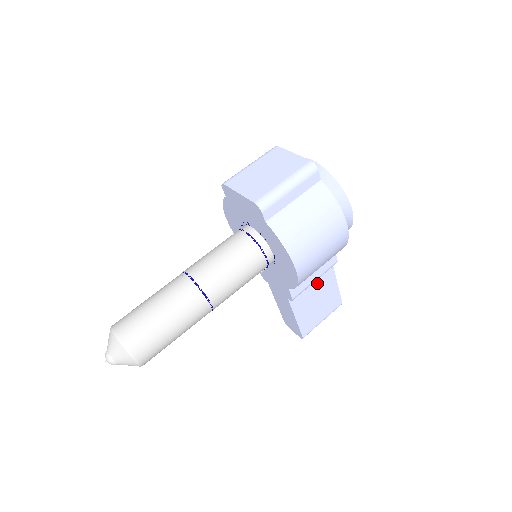
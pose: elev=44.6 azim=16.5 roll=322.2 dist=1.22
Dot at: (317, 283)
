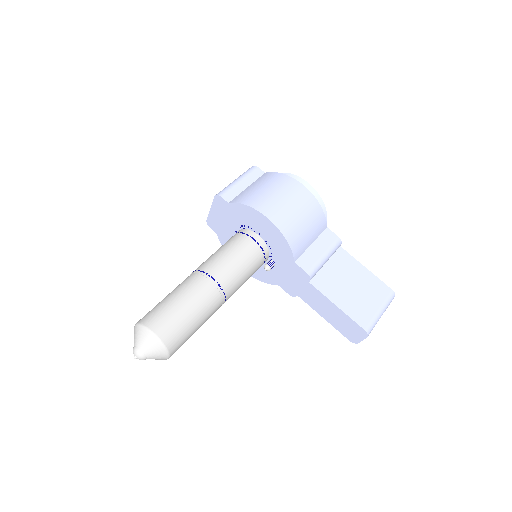
Dot at: (337, 268)
